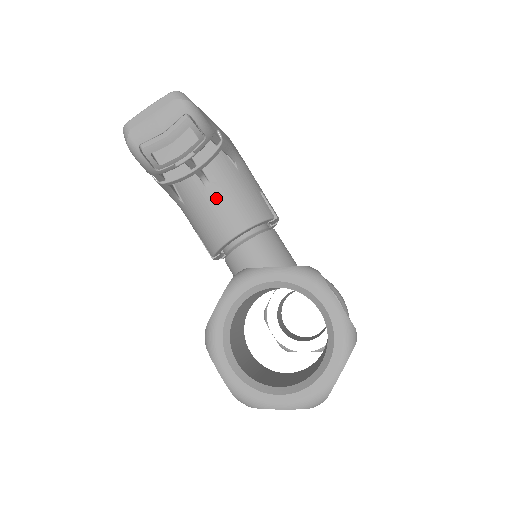
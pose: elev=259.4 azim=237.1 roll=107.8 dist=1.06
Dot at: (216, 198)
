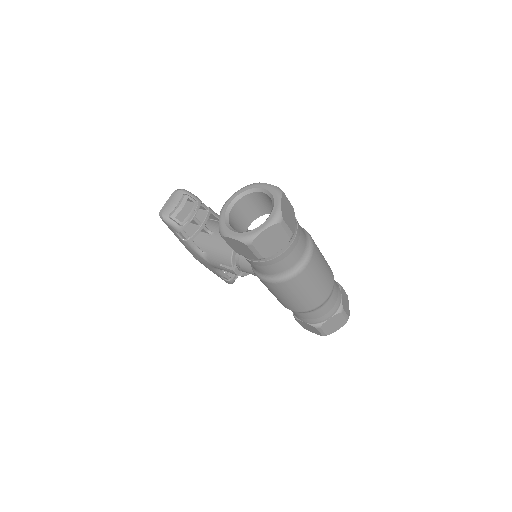
Dot at: (219, 236)
